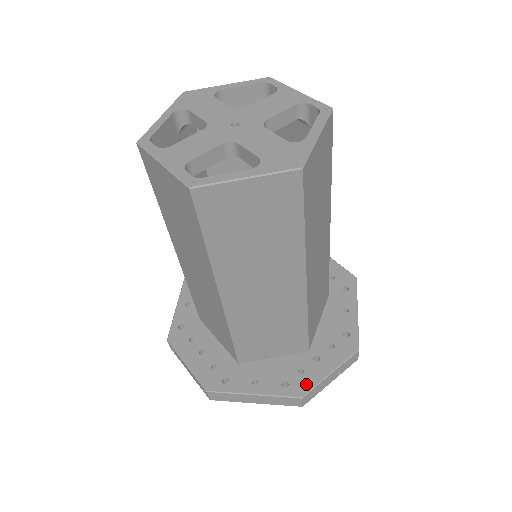
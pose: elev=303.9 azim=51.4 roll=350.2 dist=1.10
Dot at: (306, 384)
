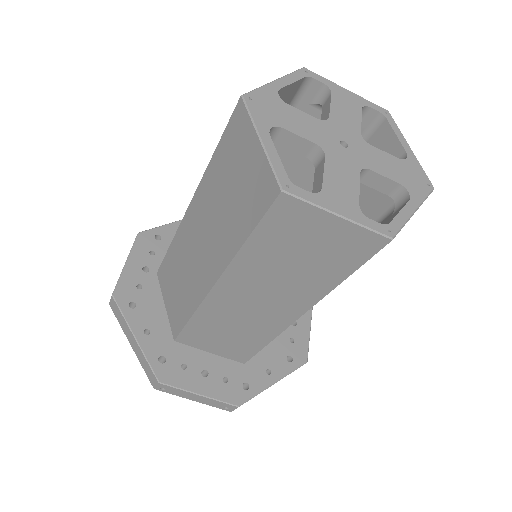
Dot at: (303, 349)
